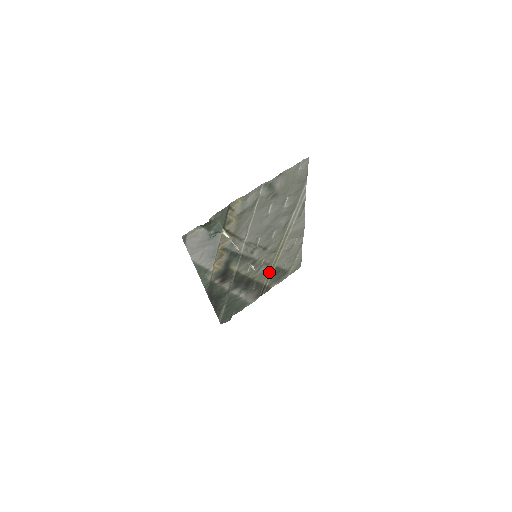
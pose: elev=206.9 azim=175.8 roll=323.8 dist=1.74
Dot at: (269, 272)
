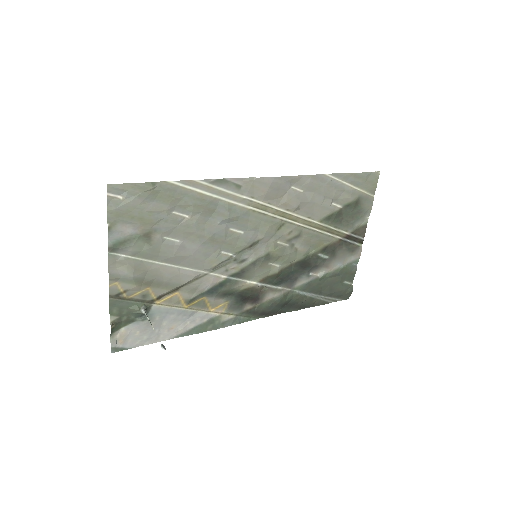
Dot at: (321, 231)
